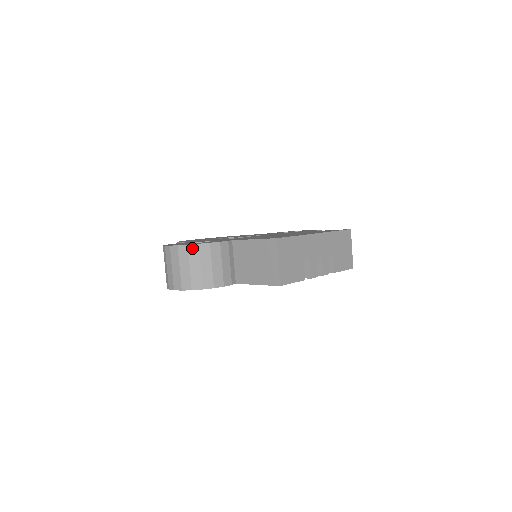
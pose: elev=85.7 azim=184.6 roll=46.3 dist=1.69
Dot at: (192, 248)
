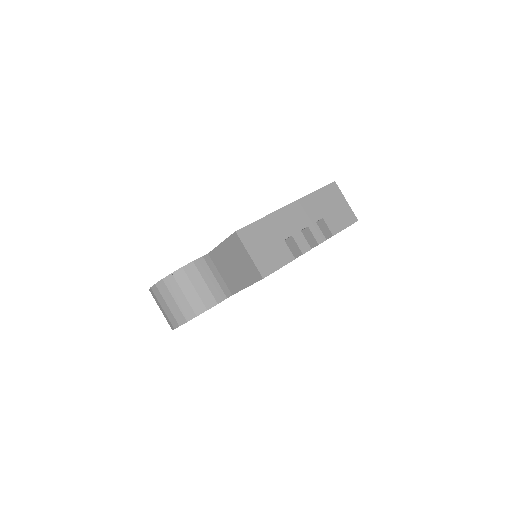
Dot at: (168, 280)
